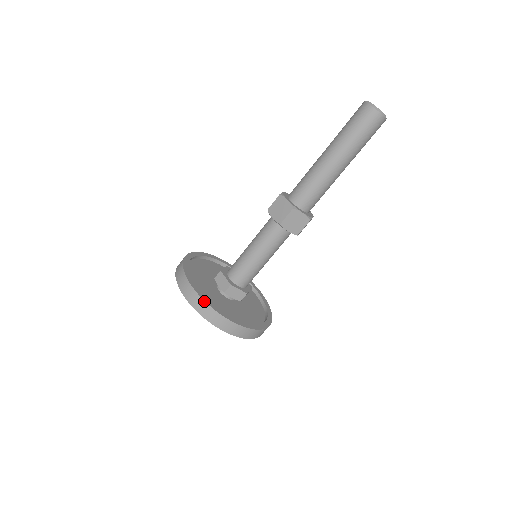
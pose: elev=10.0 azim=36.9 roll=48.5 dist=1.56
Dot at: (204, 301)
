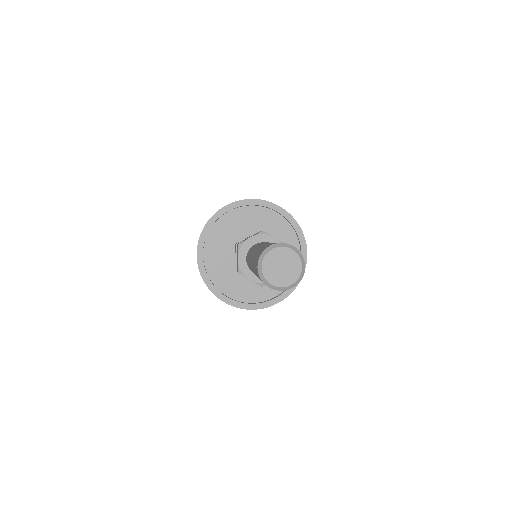
Dot at: occluded
